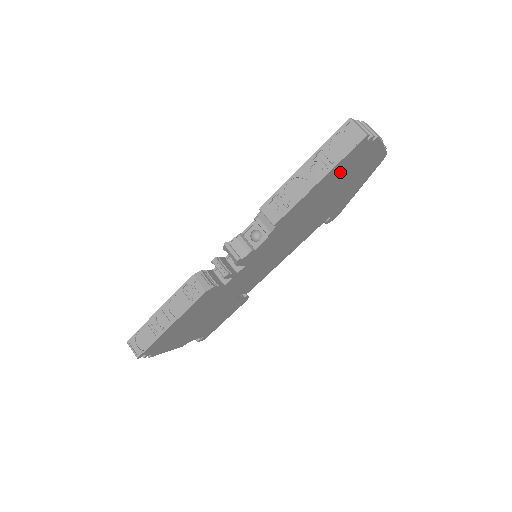
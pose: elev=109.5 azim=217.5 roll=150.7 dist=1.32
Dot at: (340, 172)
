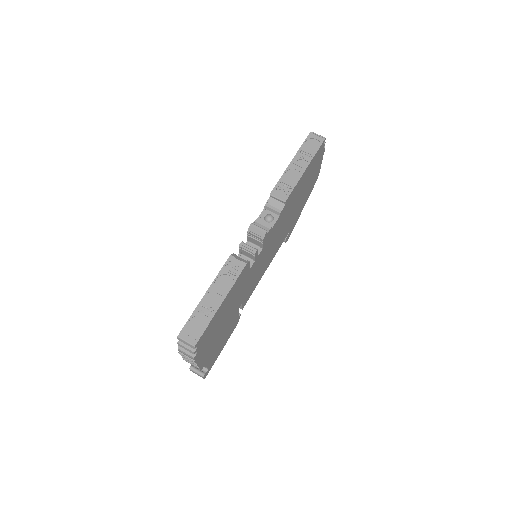
Dot at: (310, 170)
